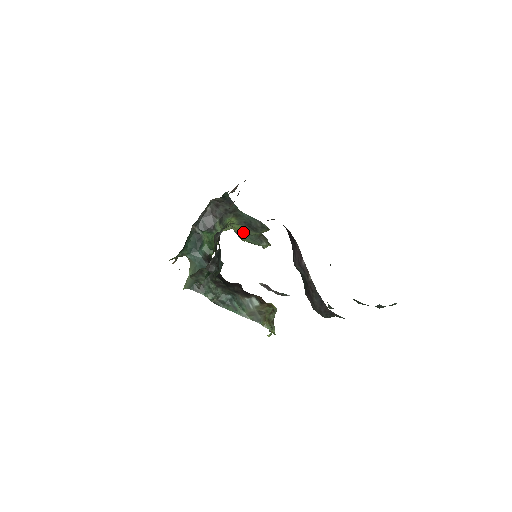
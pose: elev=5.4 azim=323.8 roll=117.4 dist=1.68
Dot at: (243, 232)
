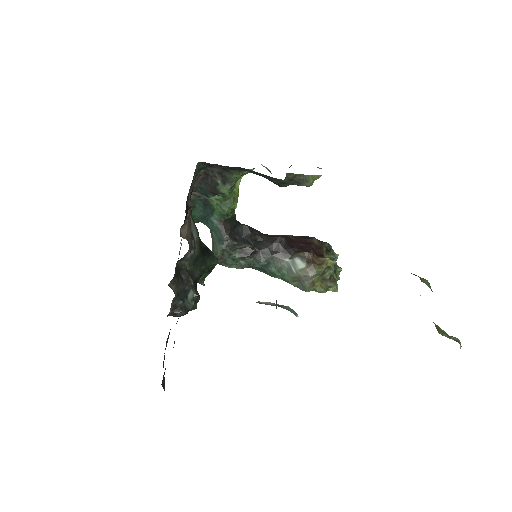
Dot at: occluded
